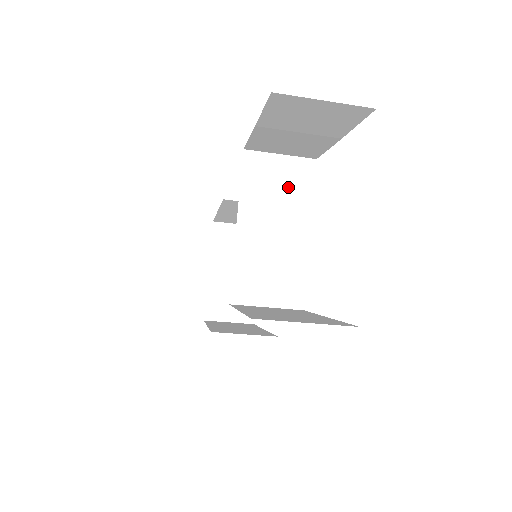
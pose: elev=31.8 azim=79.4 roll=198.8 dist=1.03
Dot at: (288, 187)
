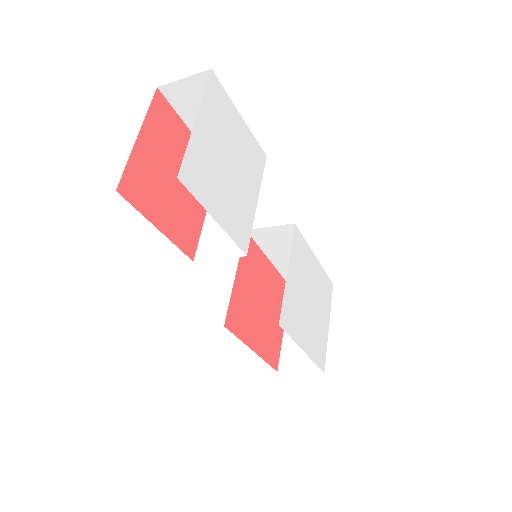
Dot at: occluded
